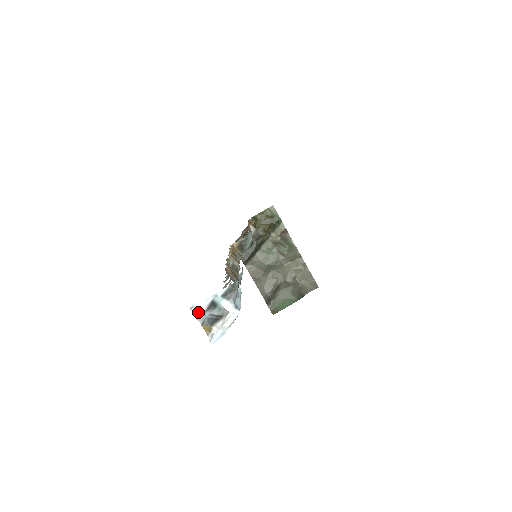
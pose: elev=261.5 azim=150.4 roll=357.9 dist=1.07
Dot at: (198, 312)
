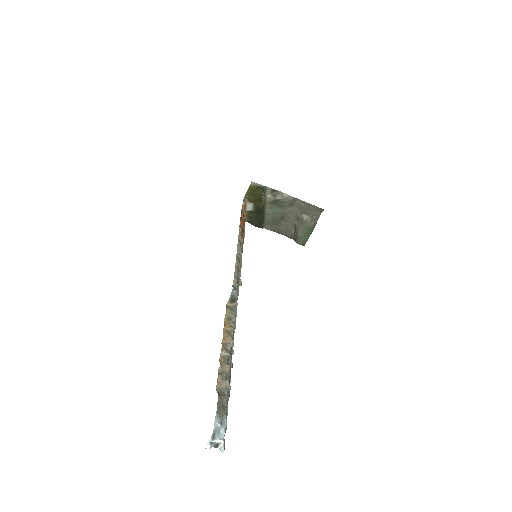
Dot at: (208, 448)
